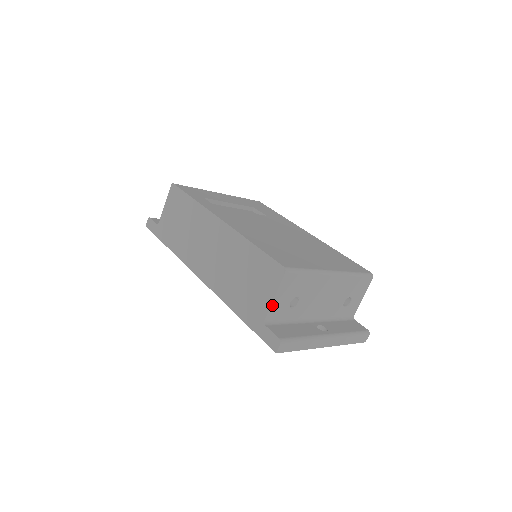
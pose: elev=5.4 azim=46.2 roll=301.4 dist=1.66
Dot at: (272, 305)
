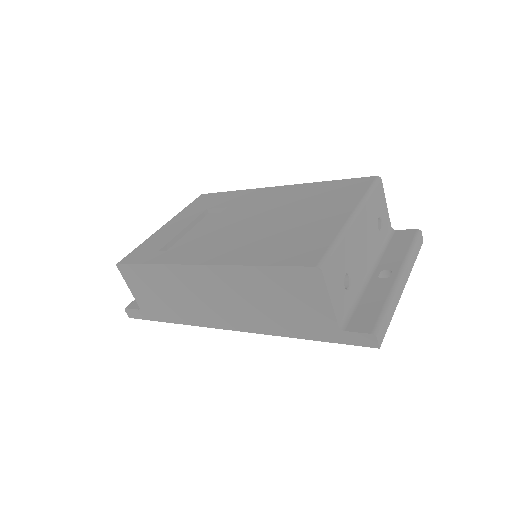
Dot at: (334, 308)
